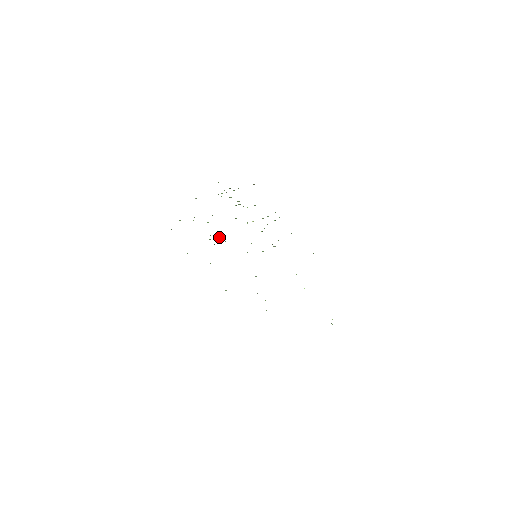
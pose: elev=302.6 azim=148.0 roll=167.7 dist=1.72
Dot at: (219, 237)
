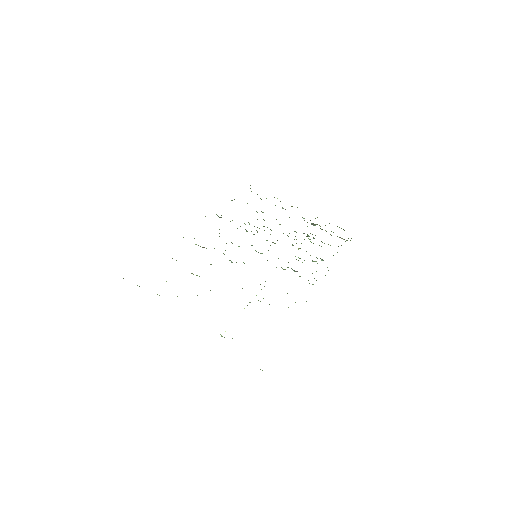
Dot at: occluded
